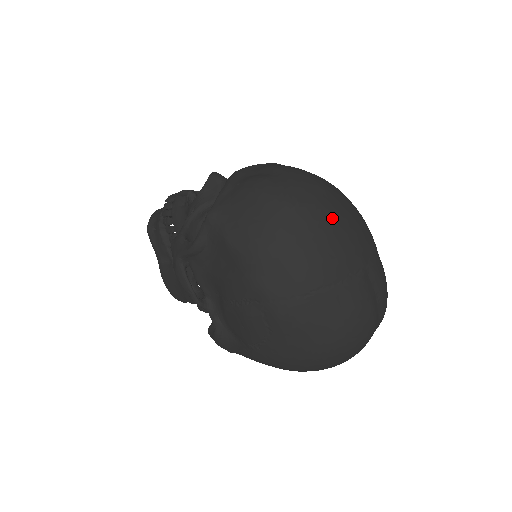
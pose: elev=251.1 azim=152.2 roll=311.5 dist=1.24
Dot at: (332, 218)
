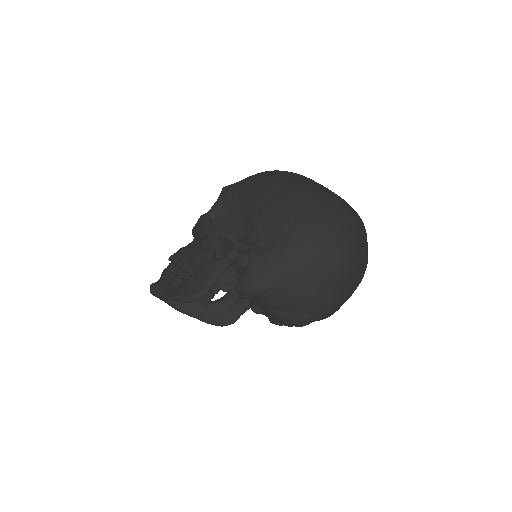
Dot at: occluded
